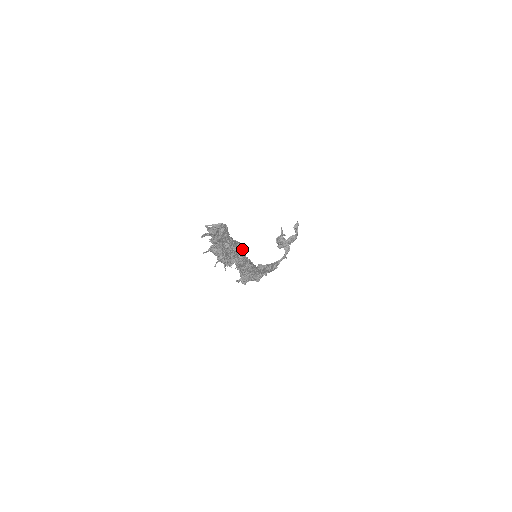
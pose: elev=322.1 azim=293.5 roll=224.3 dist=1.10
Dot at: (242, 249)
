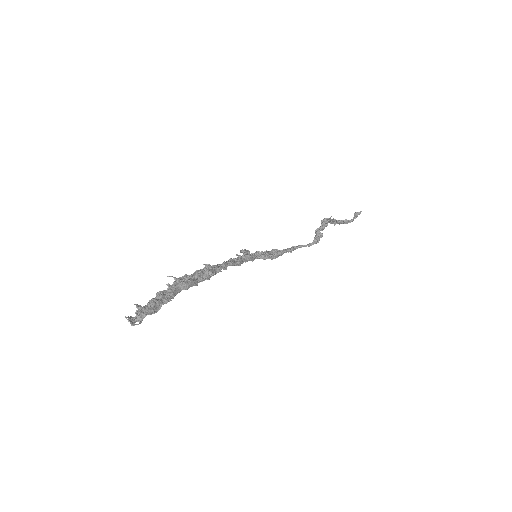
Dot at: (220, 271)
